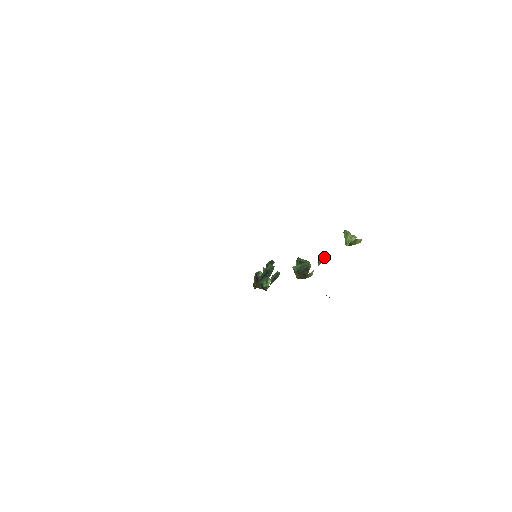
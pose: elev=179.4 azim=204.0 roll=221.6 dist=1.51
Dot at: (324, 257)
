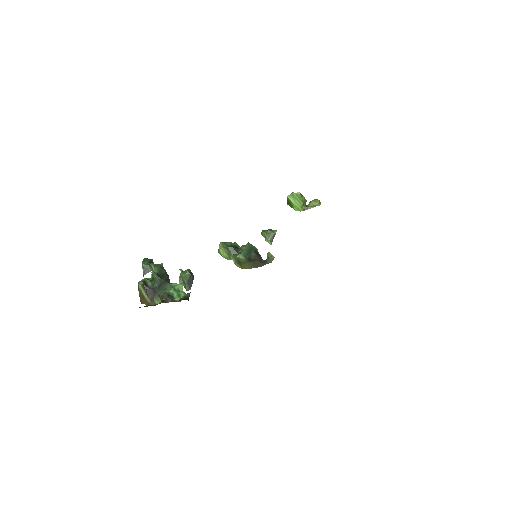
Dot at: (273, 232)
